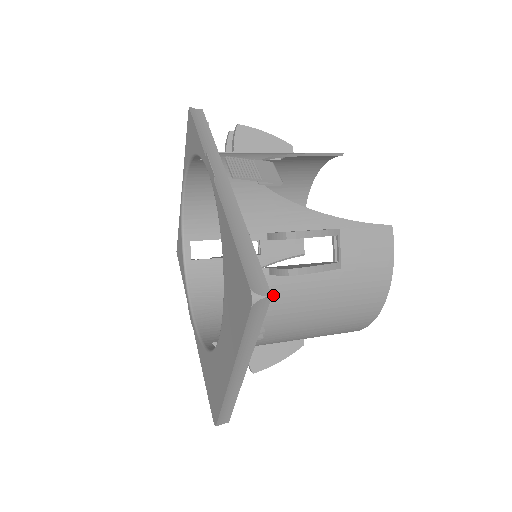
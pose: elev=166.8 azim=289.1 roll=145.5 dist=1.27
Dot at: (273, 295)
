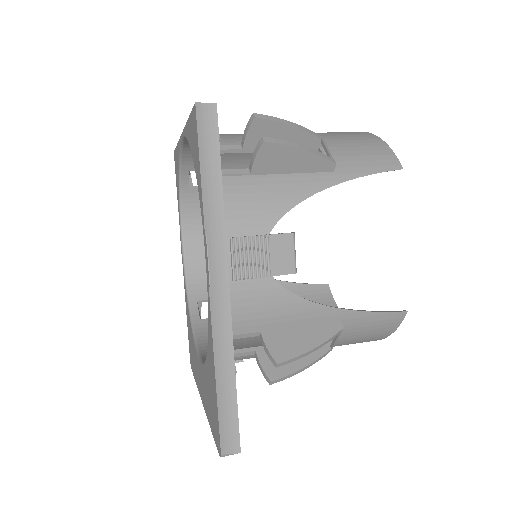
Dot at: occluded
